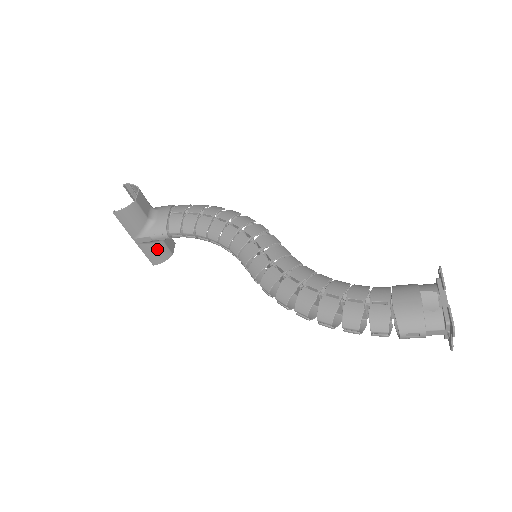
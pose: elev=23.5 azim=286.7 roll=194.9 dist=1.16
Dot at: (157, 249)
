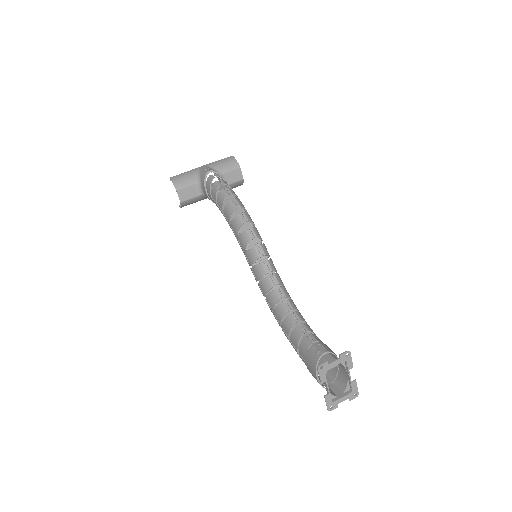
Dot at: occluded
